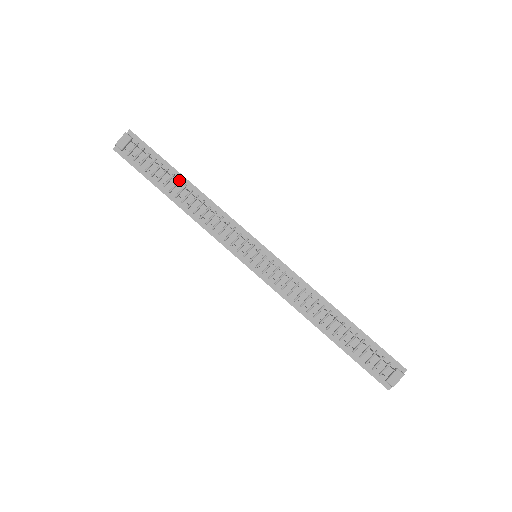
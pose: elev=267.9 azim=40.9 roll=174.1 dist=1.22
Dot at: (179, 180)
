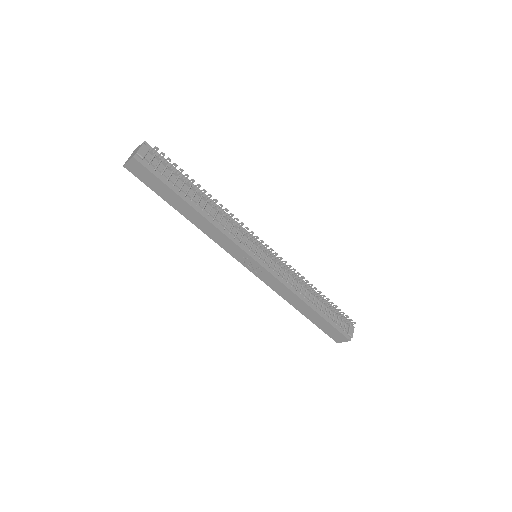
Dot at: (197, 191)
